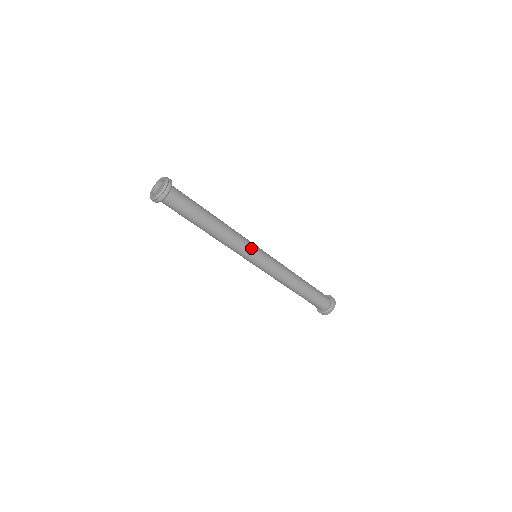
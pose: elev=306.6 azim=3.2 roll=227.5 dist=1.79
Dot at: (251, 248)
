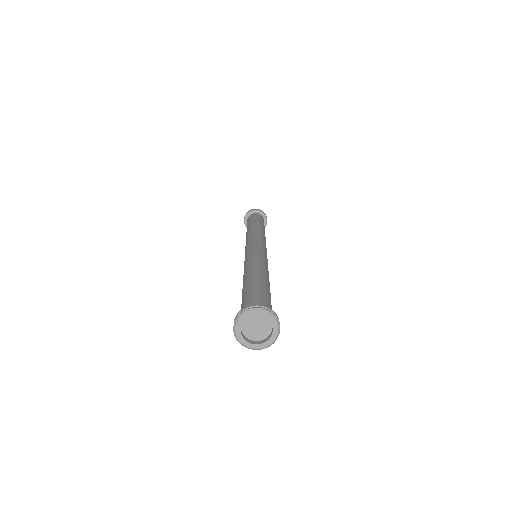
Dot at: occluded
